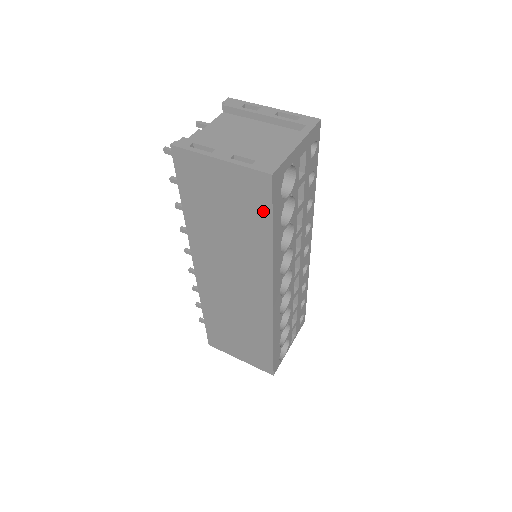
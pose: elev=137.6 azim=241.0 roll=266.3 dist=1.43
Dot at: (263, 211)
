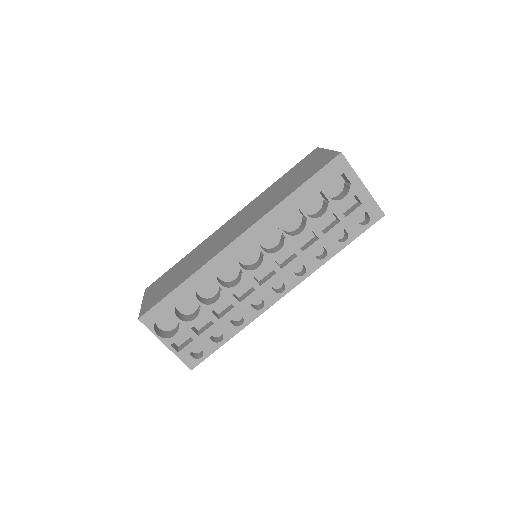
Dot at: (312, 174)
